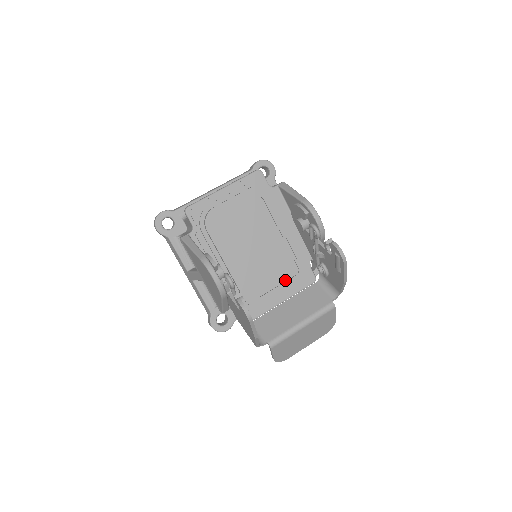
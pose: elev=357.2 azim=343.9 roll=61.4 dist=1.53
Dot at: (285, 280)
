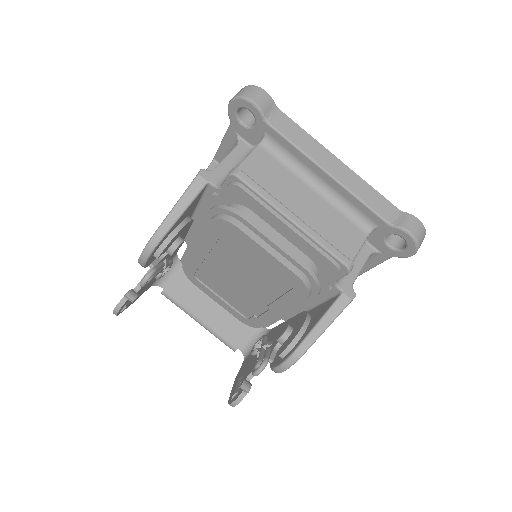
Dot at: (230, 303)
